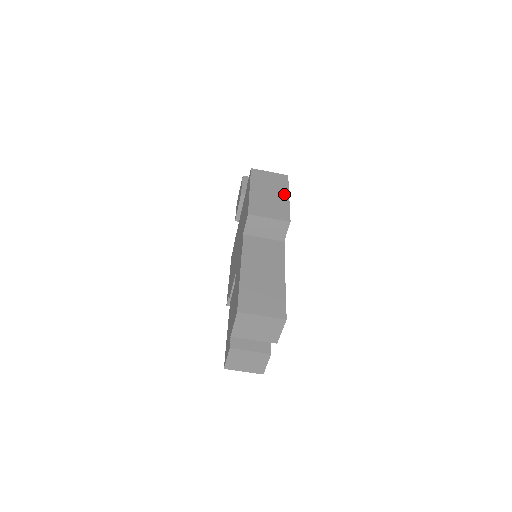
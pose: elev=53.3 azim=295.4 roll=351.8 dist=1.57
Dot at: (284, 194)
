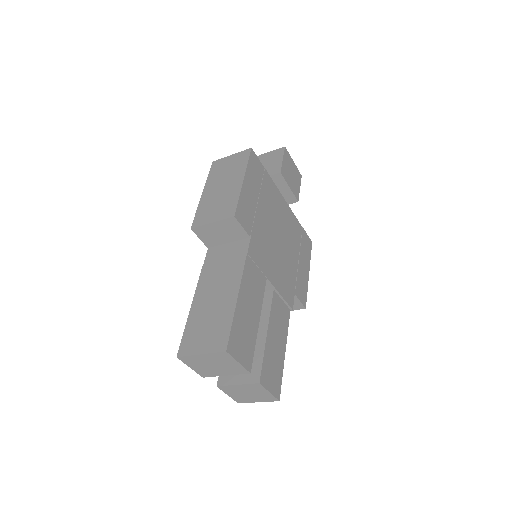
Dot at: (238, 179)
